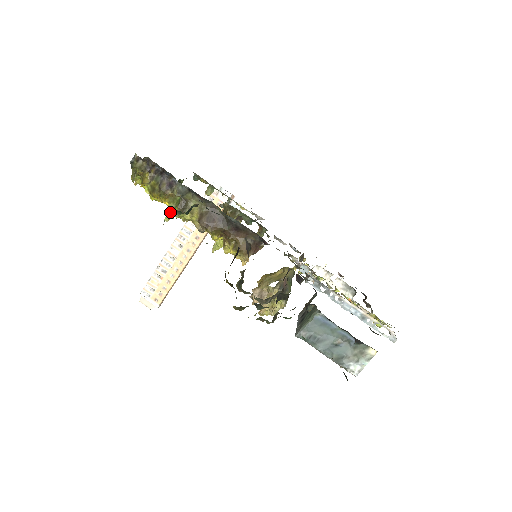
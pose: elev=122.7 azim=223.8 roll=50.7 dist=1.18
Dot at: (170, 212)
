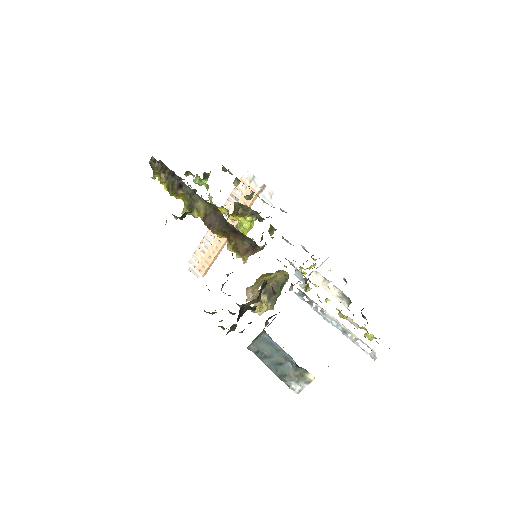
Dot at: (185, 208)
